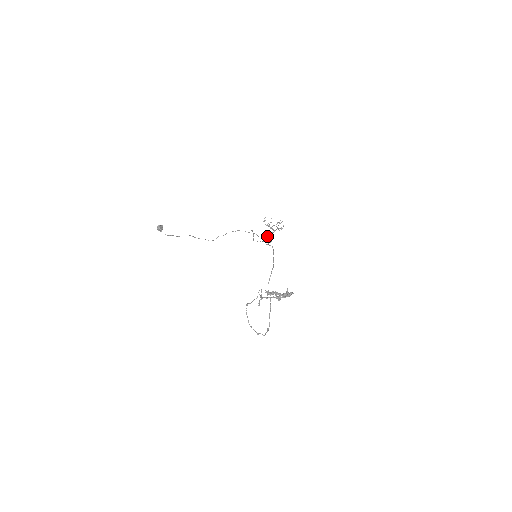
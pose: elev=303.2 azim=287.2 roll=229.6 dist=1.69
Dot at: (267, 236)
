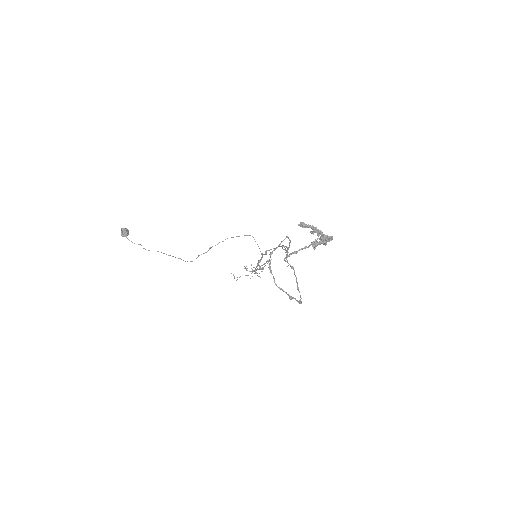
Dot at: occluded
